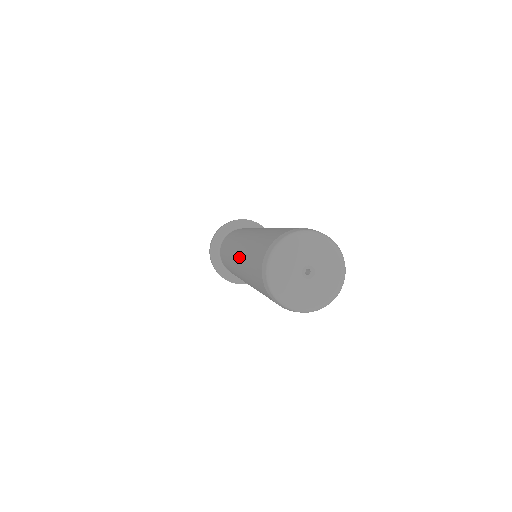
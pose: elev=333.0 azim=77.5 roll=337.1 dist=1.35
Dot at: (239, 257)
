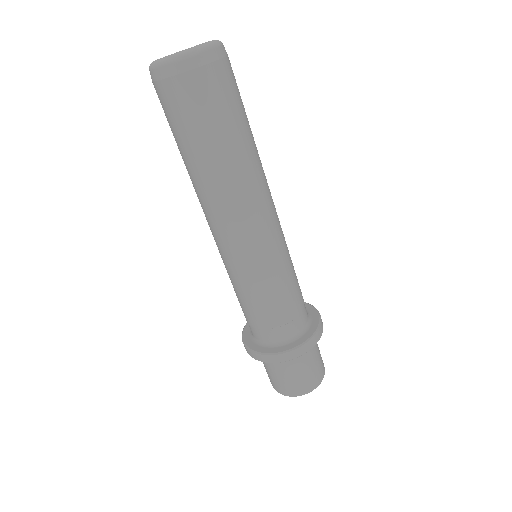
Dot at: occluded
